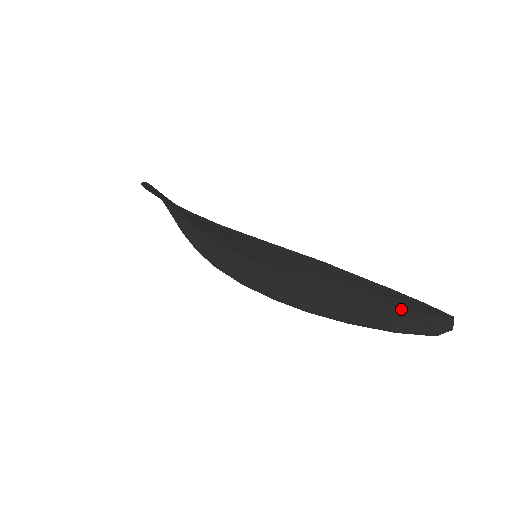
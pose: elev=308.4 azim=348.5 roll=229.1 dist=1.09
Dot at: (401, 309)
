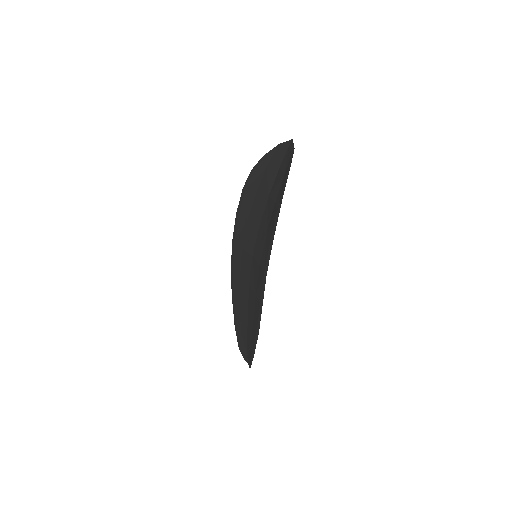
Dot at: (247, 341)
